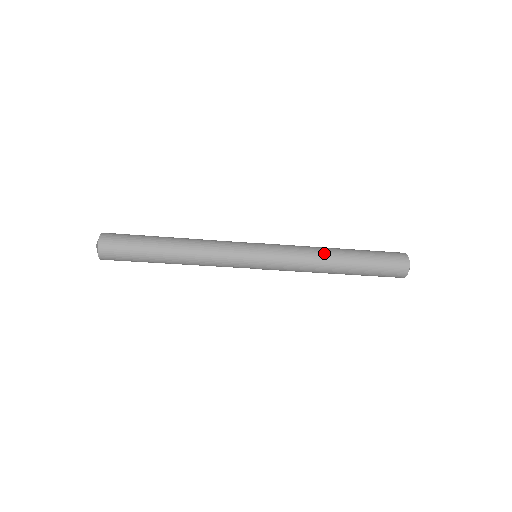
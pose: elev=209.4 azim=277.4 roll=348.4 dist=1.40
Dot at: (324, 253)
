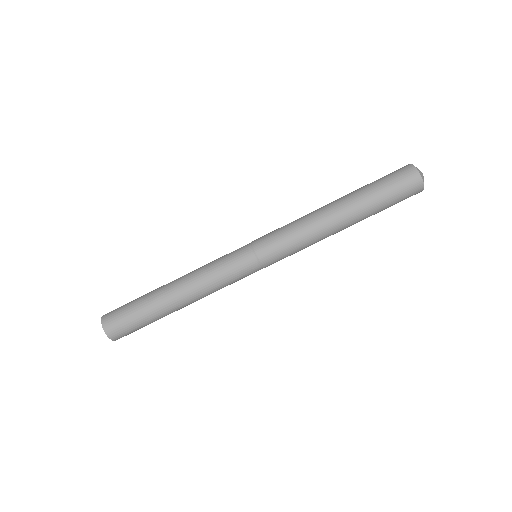
Dot at: occluded
